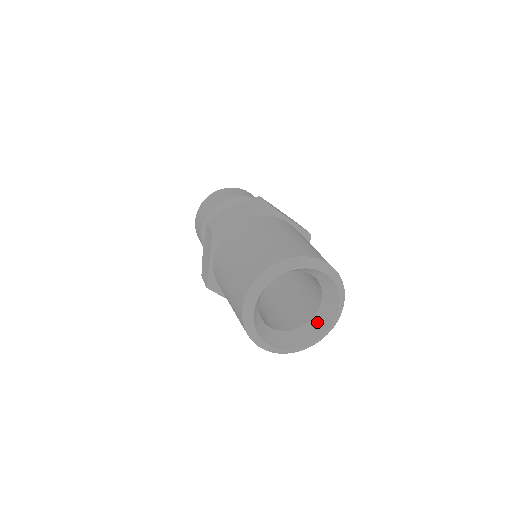
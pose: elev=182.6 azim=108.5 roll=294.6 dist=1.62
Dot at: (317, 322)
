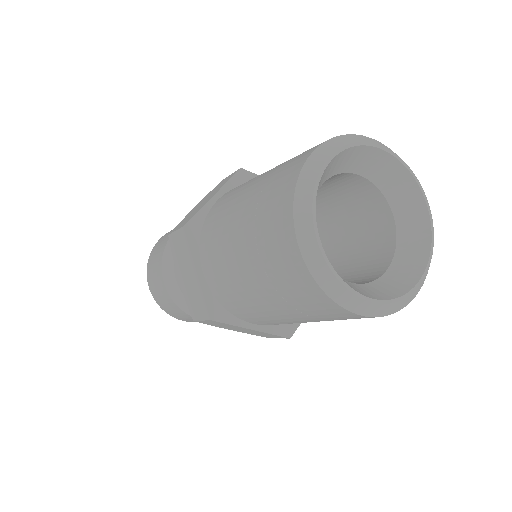
Dot at: (406, 248)
